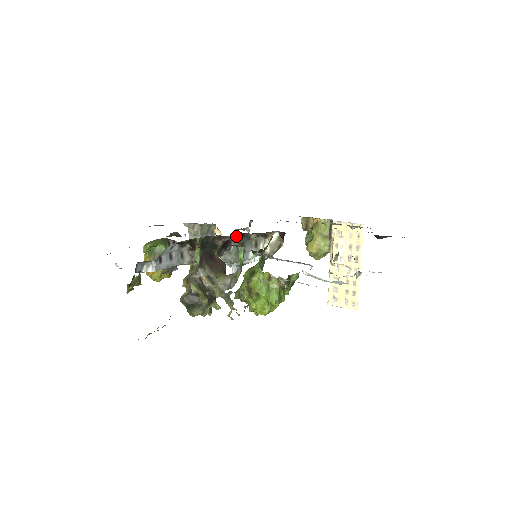
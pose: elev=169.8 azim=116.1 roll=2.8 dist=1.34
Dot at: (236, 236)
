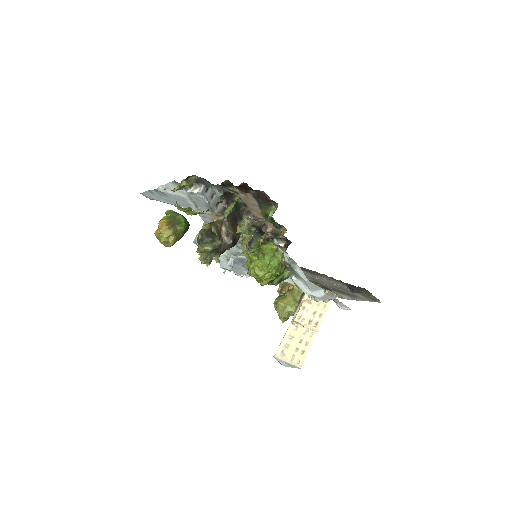
Dot at: occluded
